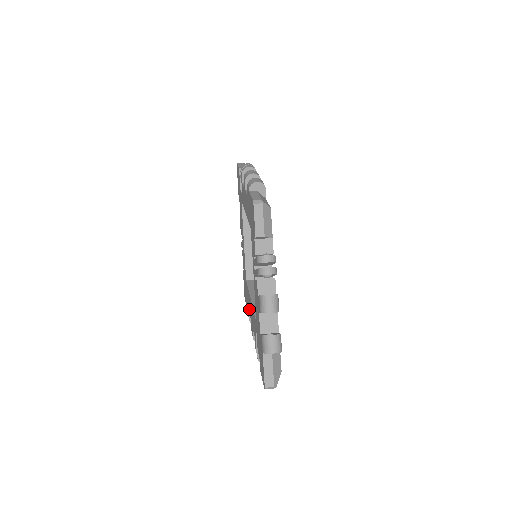
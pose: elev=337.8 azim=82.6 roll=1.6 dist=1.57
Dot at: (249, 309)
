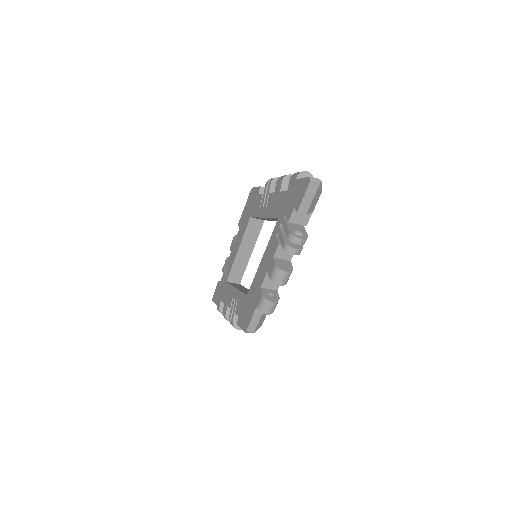
Dot at: (260, 281)
